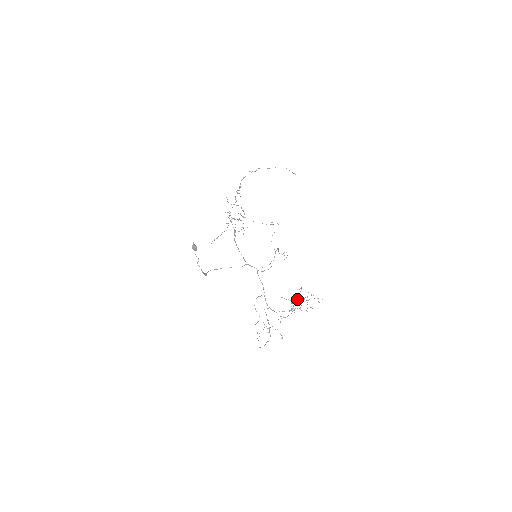
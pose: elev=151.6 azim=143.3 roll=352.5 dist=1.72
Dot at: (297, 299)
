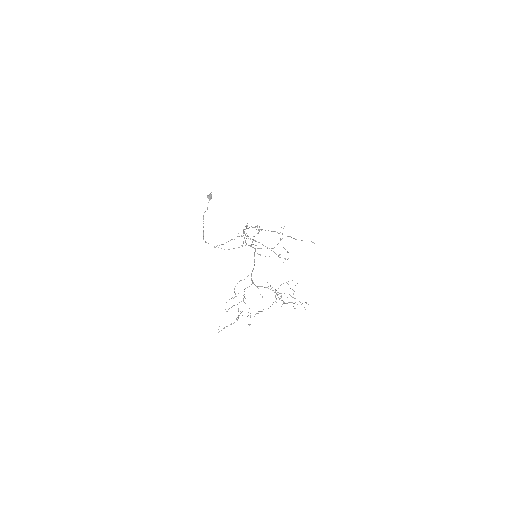
Dot at: occluded
